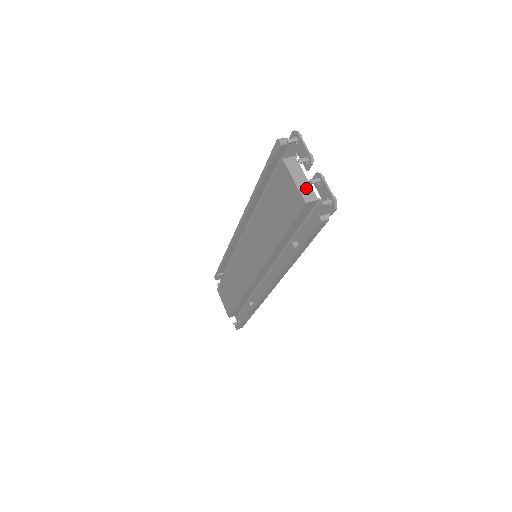
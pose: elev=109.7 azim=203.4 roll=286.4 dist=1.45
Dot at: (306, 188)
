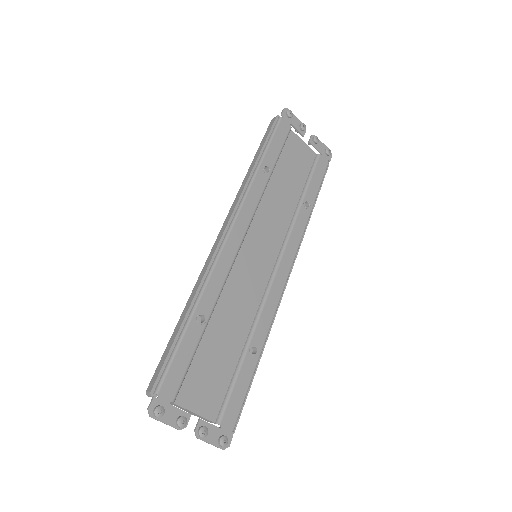
Dot at: (201, 417)
